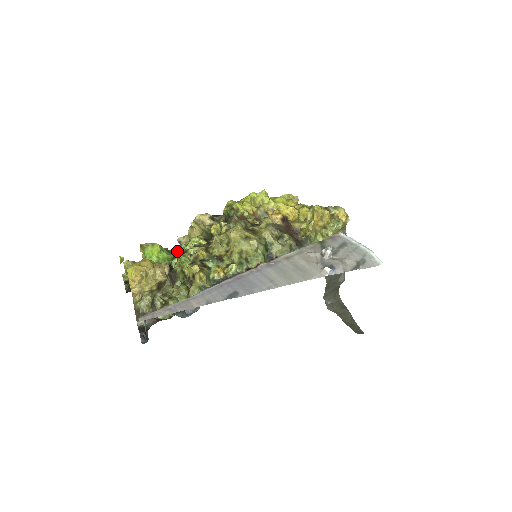
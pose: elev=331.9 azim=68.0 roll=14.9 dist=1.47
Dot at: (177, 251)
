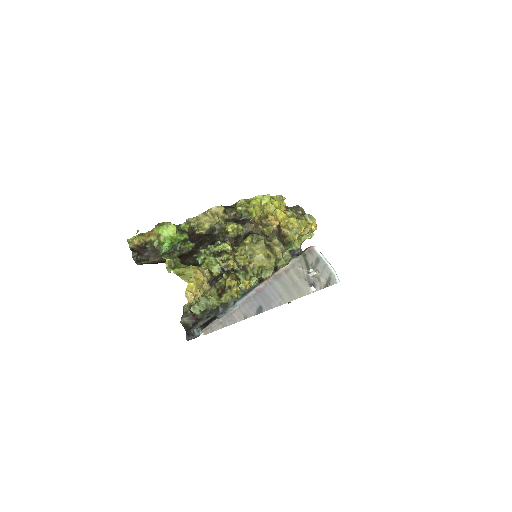
Dot at: (207, 251)
